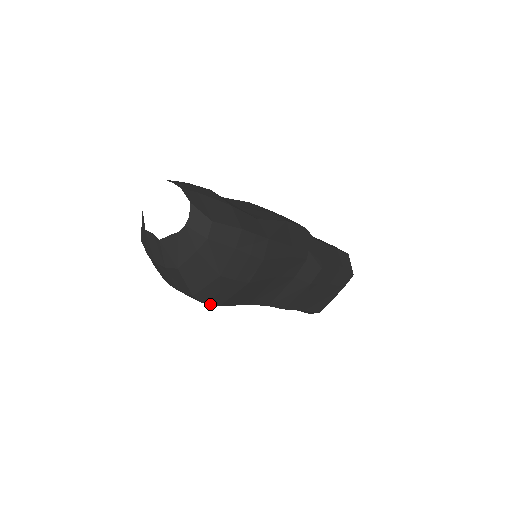
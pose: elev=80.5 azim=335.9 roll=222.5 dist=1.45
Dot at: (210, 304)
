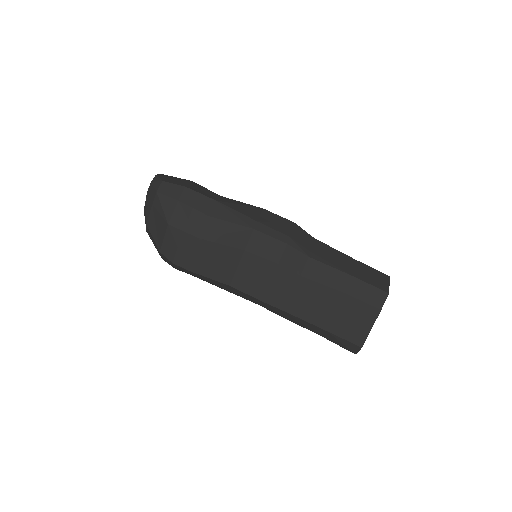
Dot at: (177, 264)
